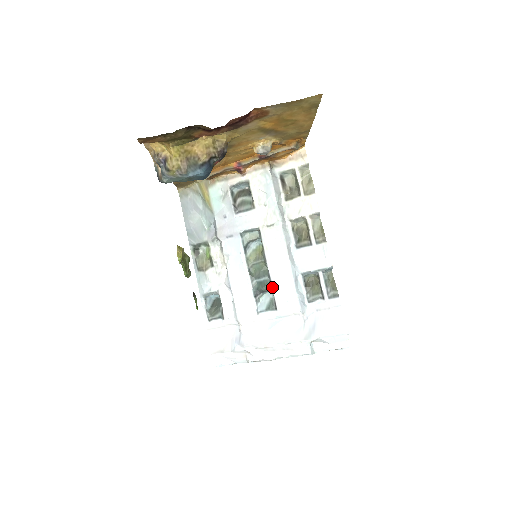
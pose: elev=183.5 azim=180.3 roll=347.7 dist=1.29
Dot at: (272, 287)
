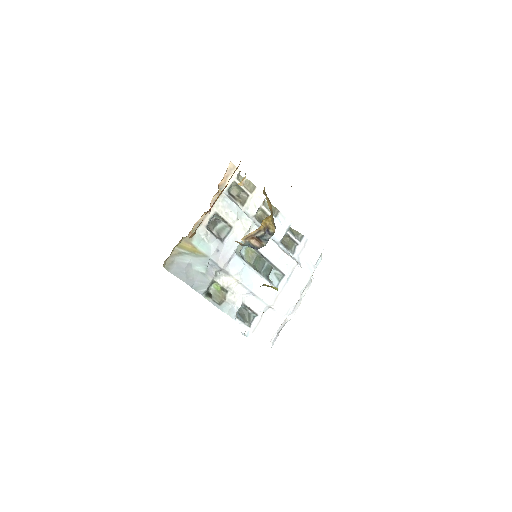
Dot at: (274, 265)
